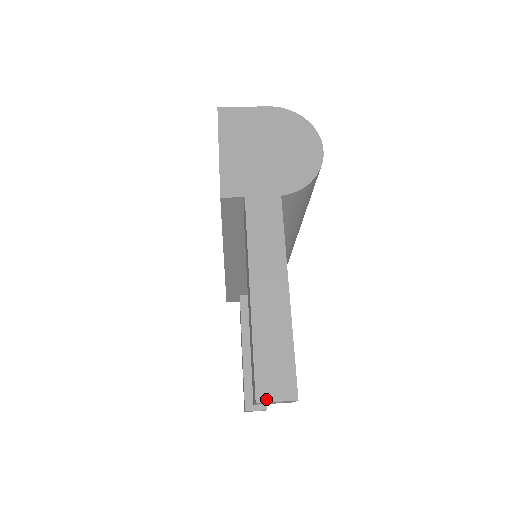
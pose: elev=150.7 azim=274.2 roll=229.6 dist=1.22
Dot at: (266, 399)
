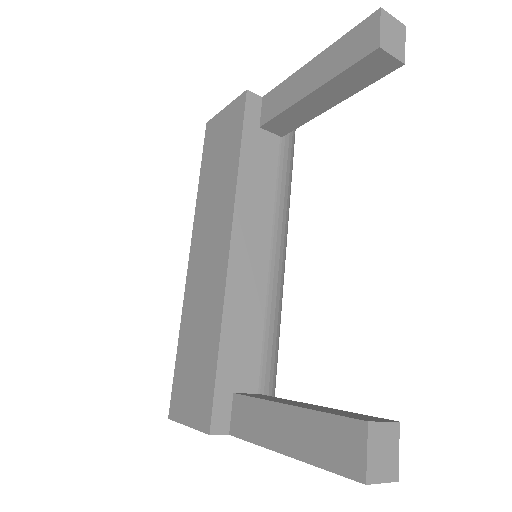
Dot at: (385, 13)
